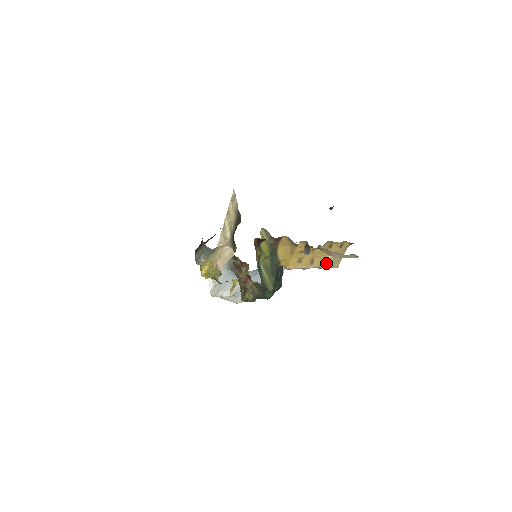
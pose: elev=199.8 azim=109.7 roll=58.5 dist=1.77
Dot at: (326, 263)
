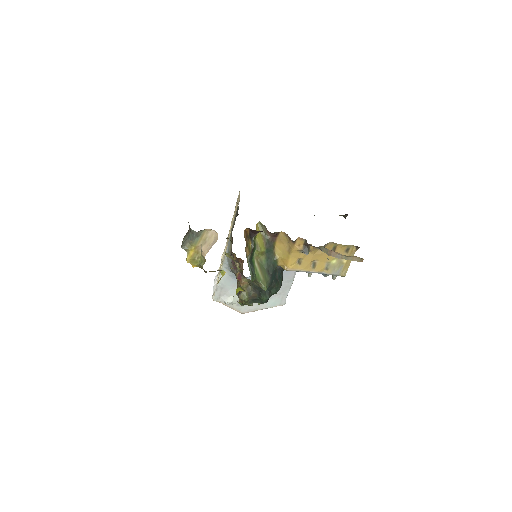
Dot at: (331, 269)
